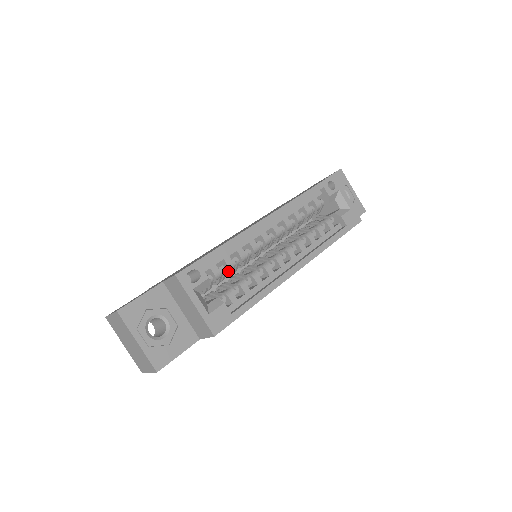
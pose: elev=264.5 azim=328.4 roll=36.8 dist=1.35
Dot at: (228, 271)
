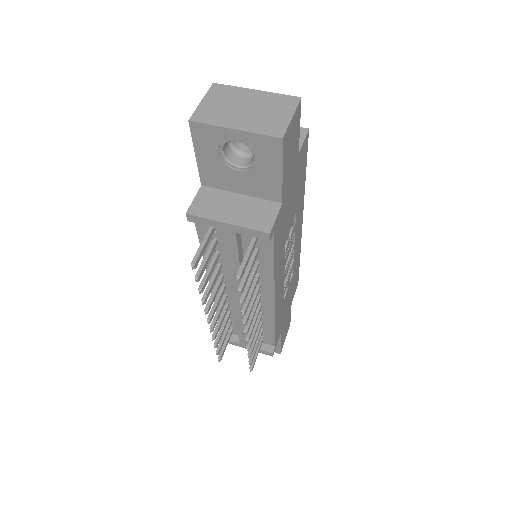
Dot at: occluded
